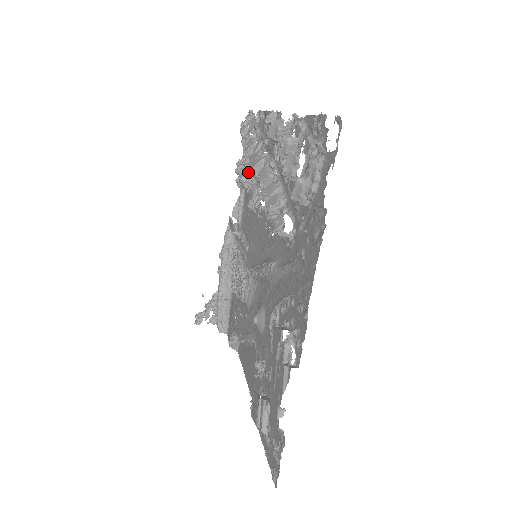
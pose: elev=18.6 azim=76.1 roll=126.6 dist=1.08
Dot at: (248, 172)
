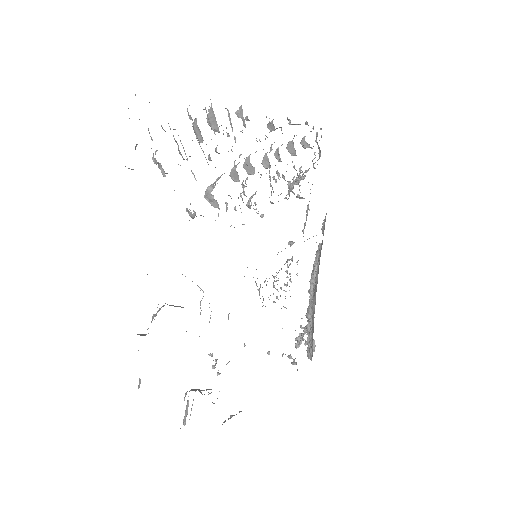
Dot at: (297, 180)
